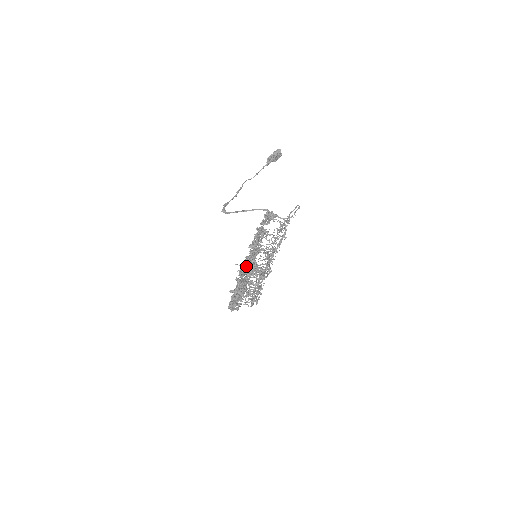
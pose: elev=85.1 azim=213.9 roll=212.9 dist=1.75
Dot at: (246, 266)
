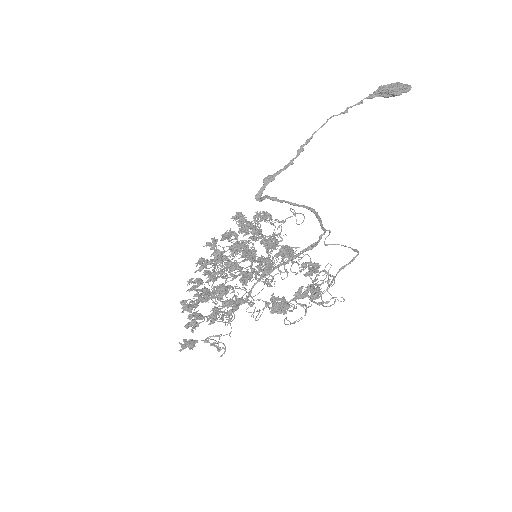
Dot at: (236, 303)
